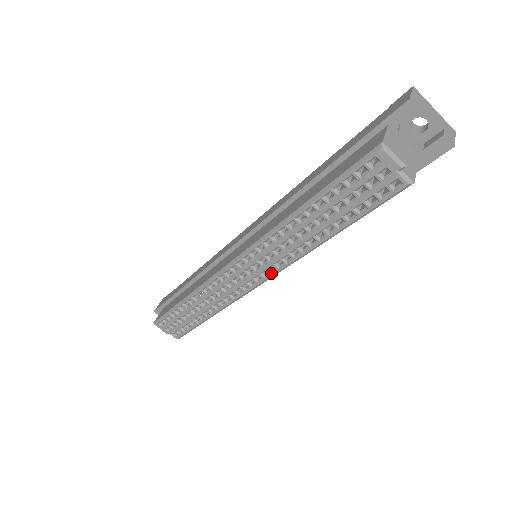
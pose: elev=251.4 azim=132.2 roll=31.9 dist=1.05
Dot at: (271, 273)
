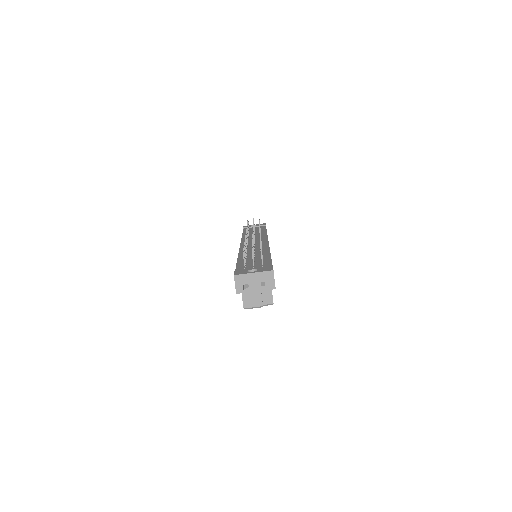
Dot at: occluded
